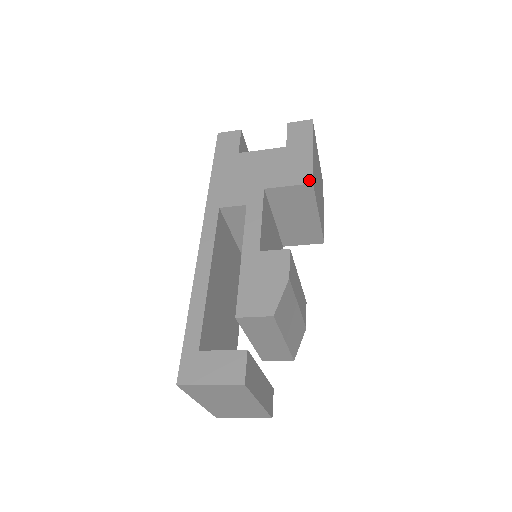
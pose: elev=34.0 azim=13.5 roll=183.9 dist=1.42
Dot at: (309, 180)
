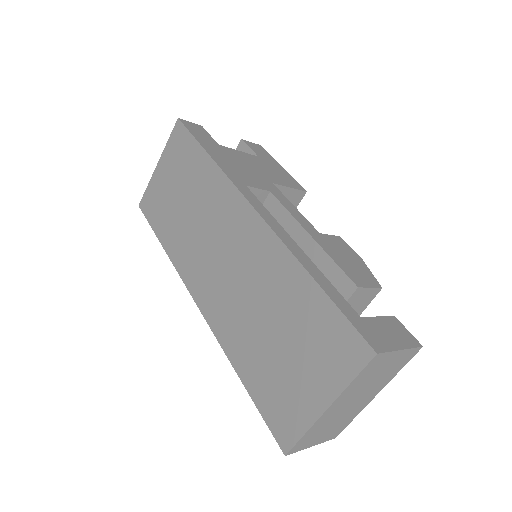
Dot at: (302, 188)
